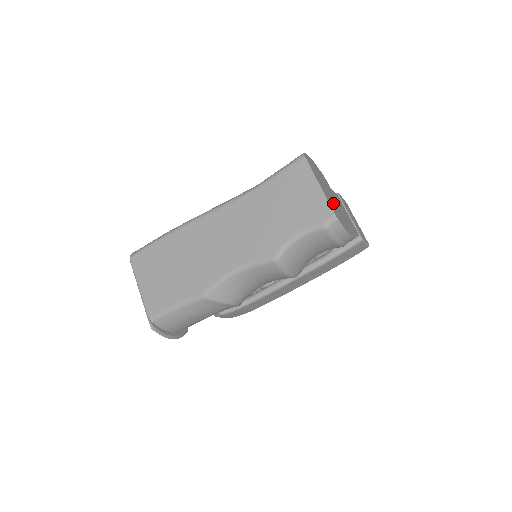
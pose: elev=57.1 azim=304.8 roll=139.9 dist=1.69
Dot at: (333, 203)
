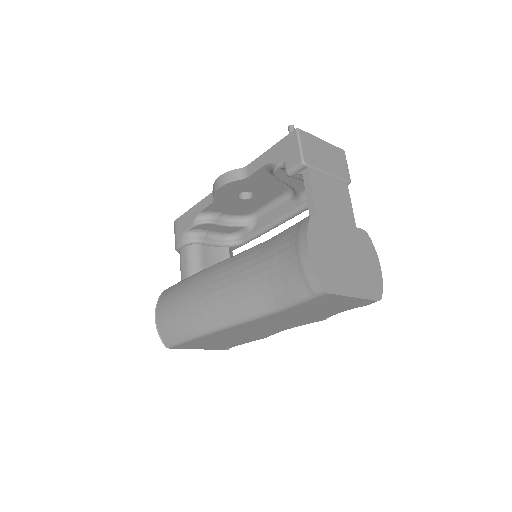
Dot at: (357, 269)
